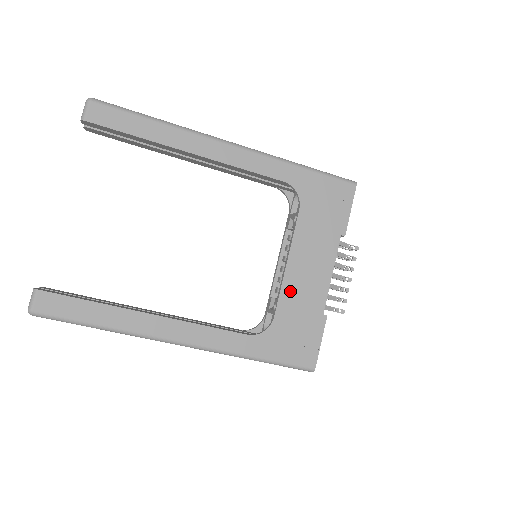
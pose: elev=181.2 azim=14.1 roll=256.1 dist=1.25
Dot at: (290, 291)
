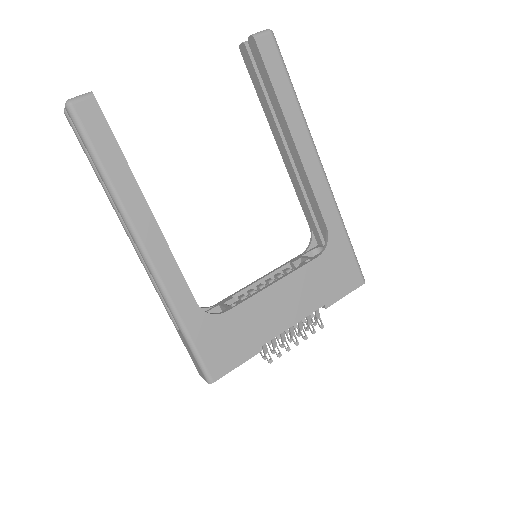
Dot at: (256, 305)
